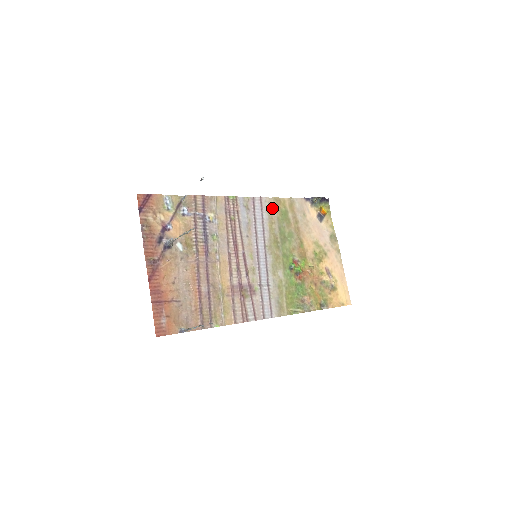
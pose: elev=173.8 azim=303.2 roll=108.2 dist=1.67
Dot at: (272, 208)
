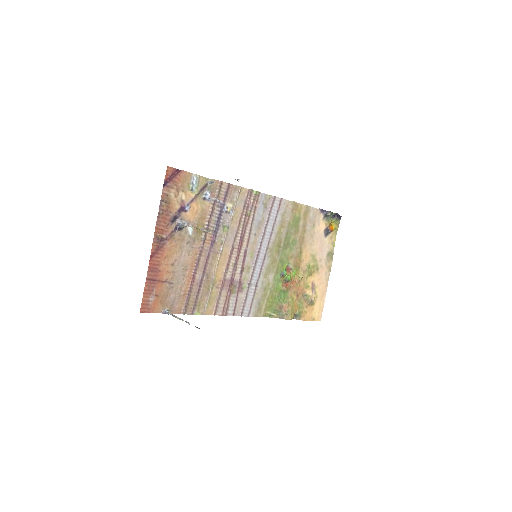
Dot at: (288, 212)
